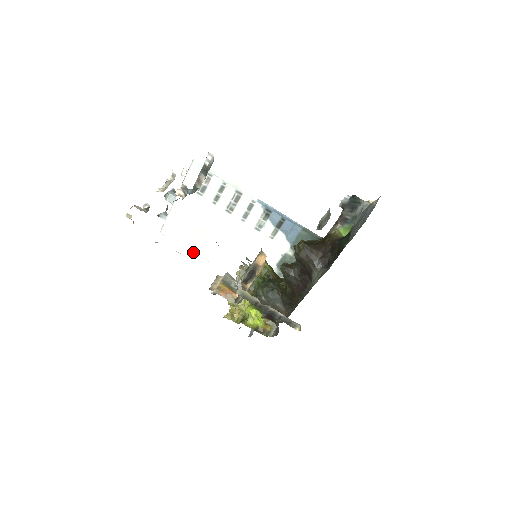
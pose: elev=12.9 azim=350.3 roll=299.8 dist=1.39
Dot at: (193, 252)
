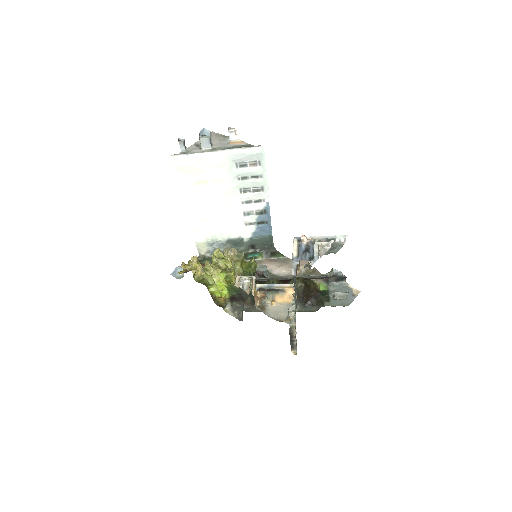
Dot at: (180, 188)
